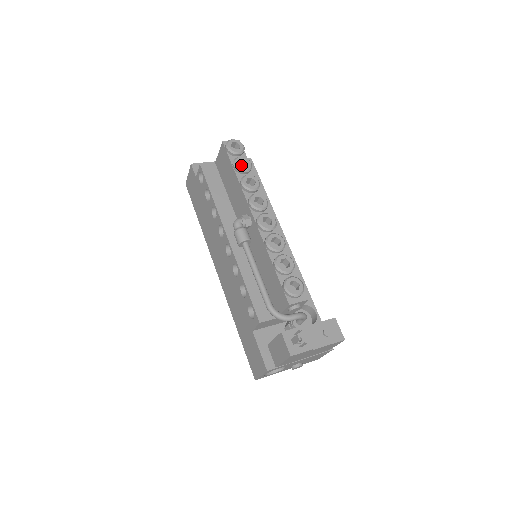
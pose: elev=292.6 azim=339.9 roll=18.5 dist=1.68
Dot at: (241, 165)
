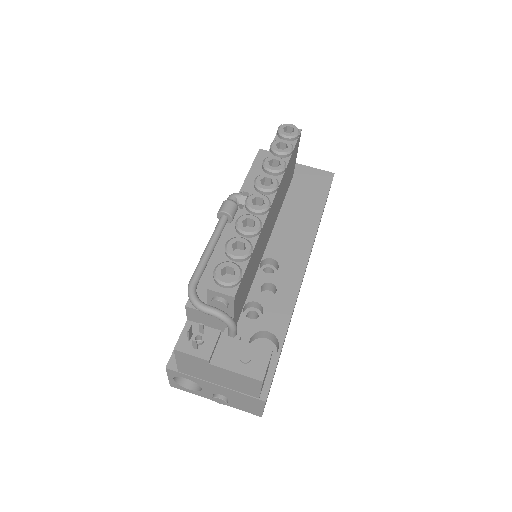
Dot at: occluded
